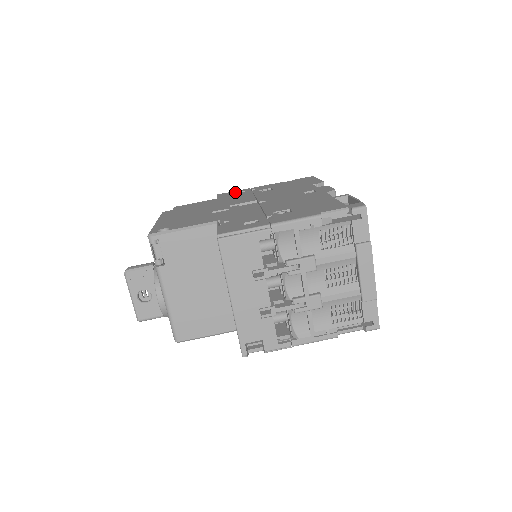
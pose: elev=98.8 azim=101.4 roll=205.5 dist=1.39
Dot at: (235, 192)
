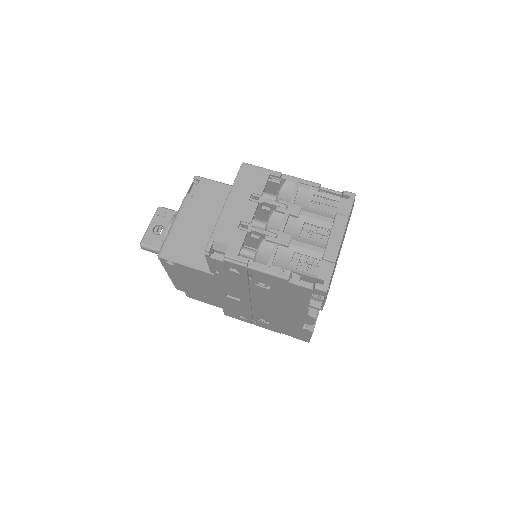
Dot at: occluded
